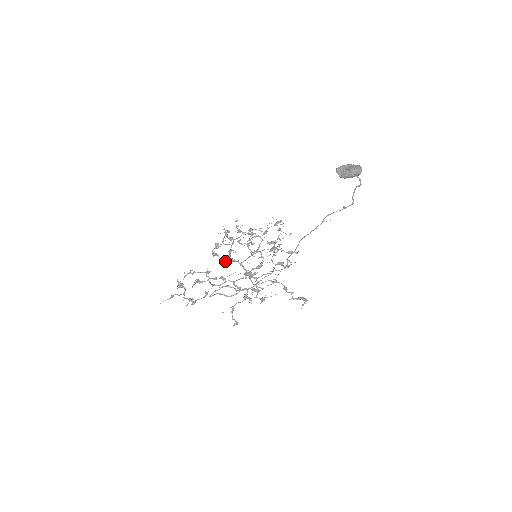
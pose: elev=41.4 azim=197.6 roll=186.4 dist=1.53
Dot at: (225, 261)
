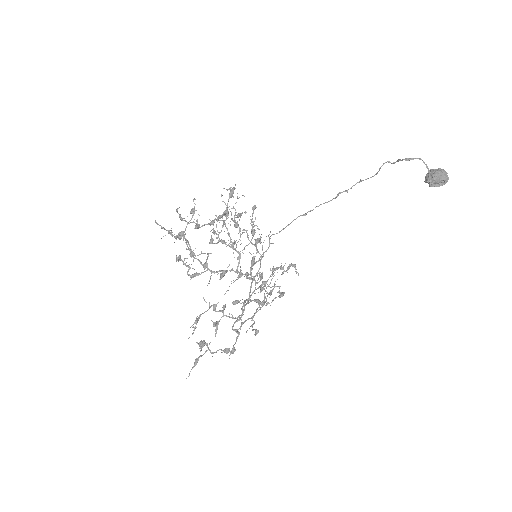
Dot at: (220, 279)
